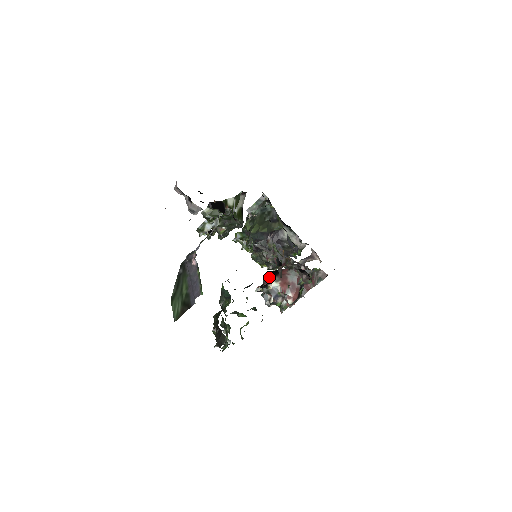
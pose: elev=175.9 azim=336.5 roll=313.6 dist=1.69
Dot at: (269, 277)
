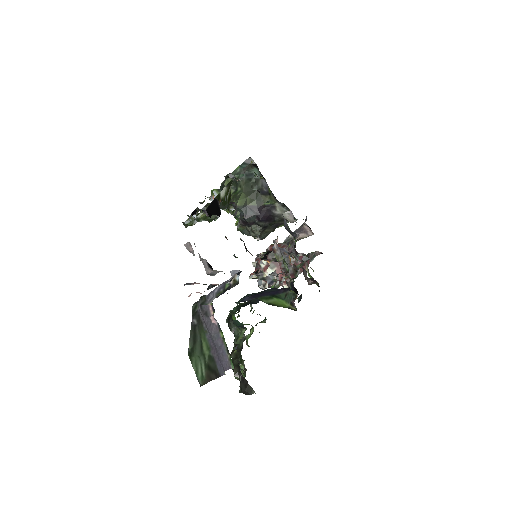
Dot at: (263, 263)
